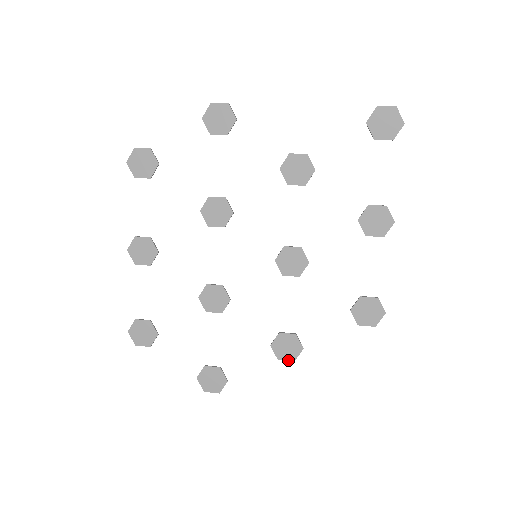
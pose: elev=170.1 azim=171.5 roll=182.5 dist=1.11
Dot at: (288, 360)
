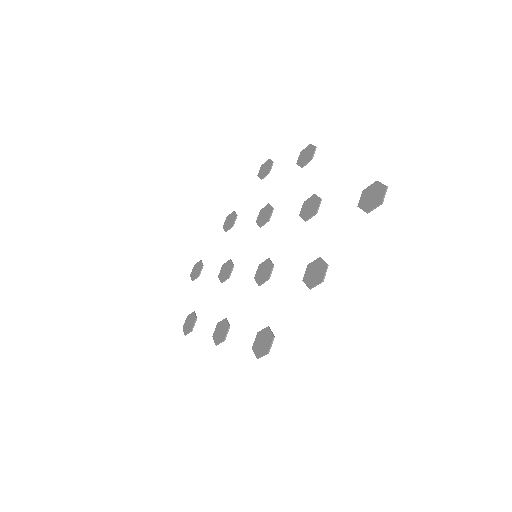
Dot at: (215, 341)
